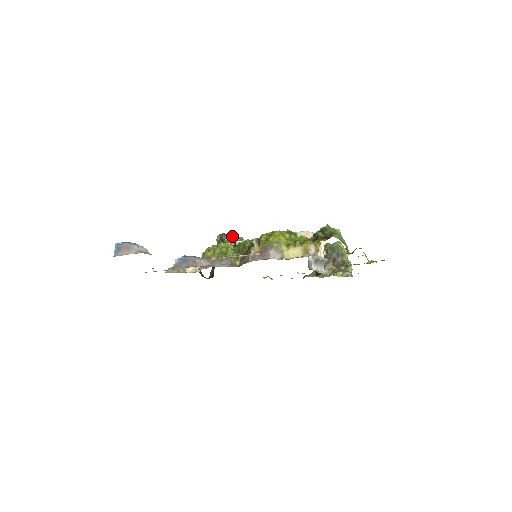
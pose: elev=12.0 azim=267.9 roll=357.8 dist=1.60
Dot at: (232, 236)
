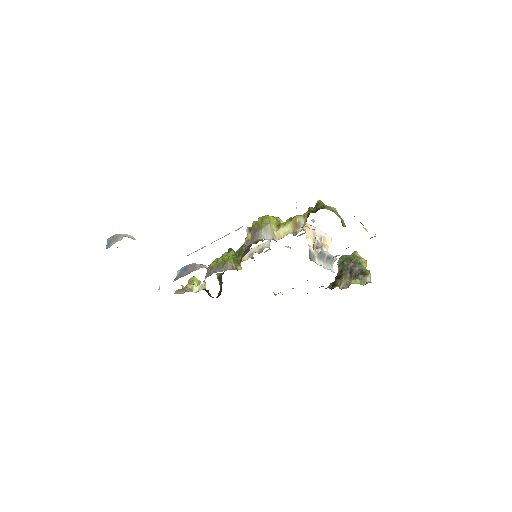
Dot at: occluded
